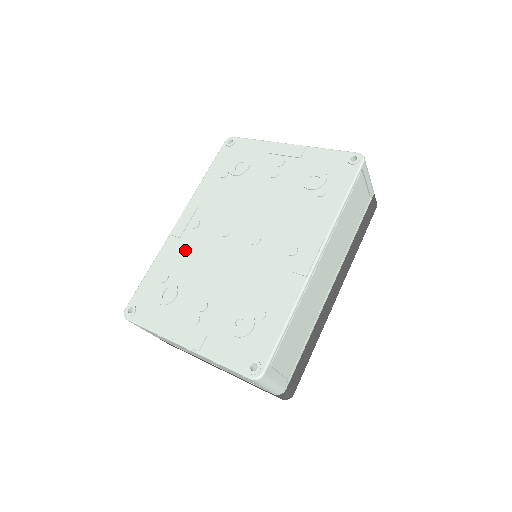
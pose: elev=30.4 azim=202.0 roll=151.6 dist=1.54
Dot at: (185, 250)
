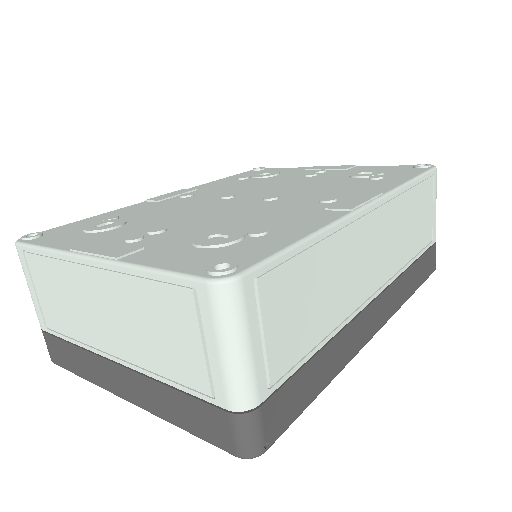
Dot at: (159, 206)
